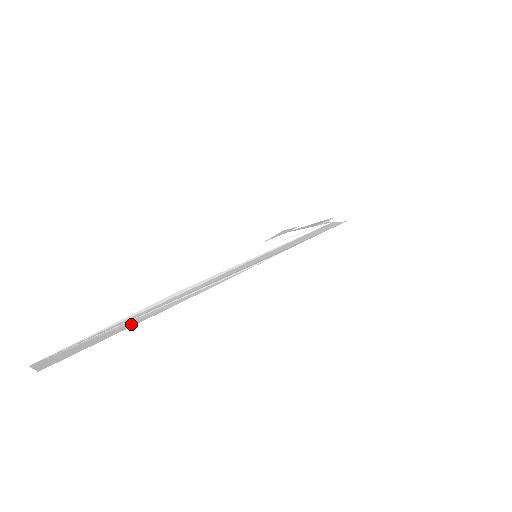
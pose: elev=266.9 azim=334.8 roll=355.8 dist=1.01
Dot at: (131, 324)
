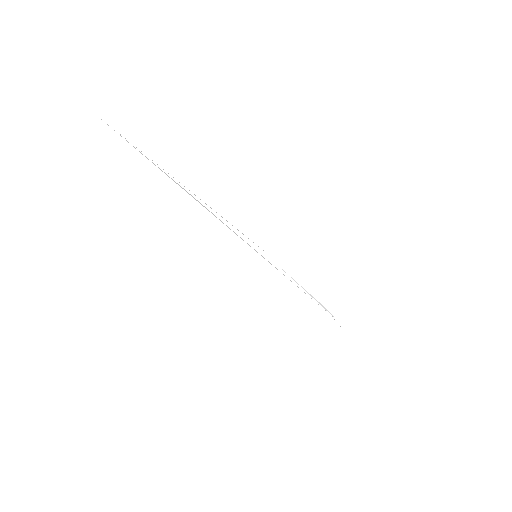
Dot at: occluded
